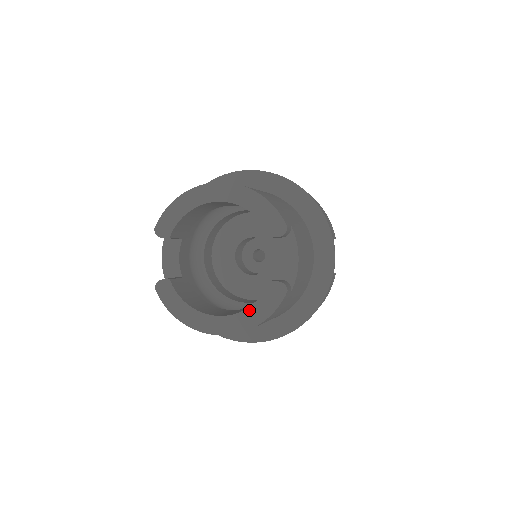
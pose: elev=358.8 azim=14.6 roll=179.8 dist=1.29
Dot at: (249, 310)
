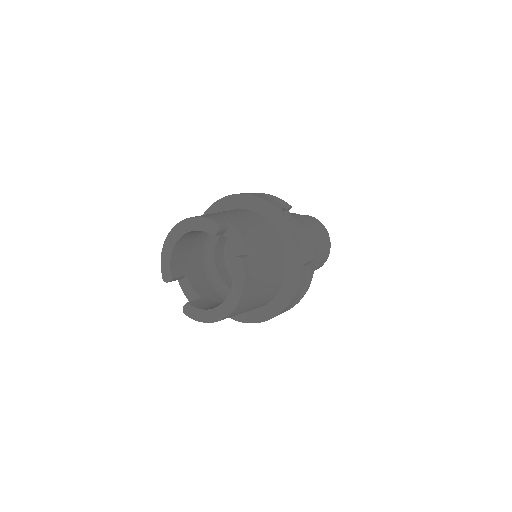
Dot at: (233, 287)
